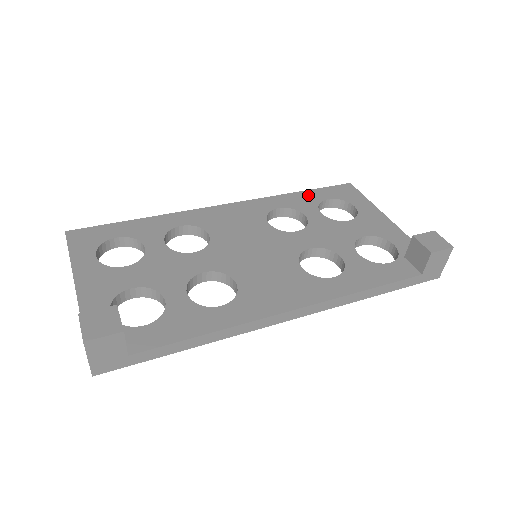
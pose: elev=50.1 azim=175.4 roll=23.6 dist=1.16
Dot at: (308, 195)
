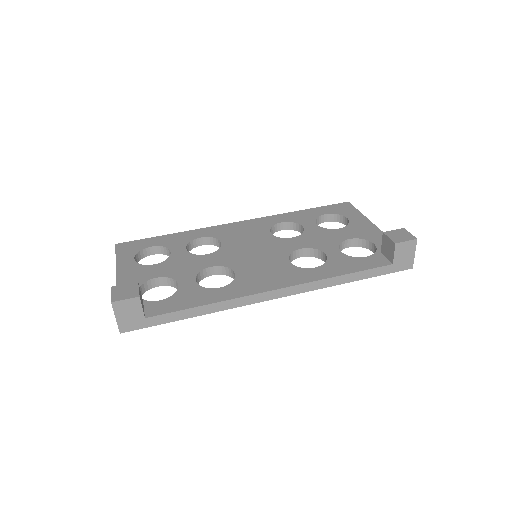
Dot at: (309, 212)
